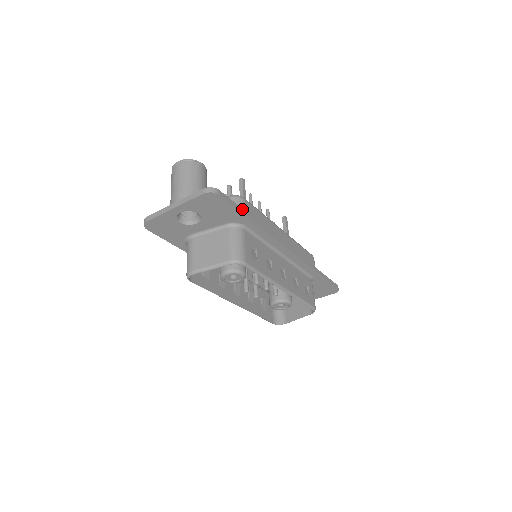
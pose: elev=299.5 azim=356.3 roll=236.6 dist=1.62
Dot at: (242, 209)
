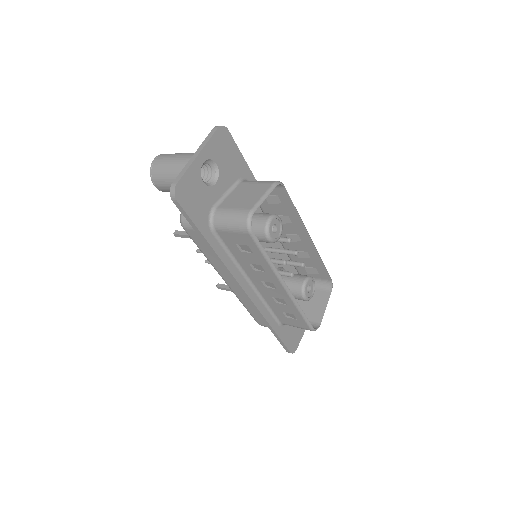
Dot at: occluded
